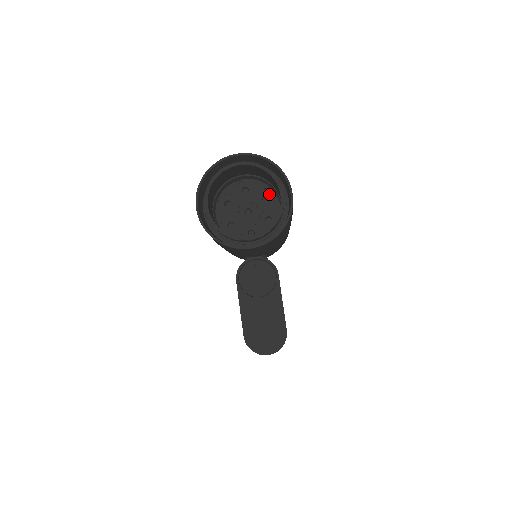
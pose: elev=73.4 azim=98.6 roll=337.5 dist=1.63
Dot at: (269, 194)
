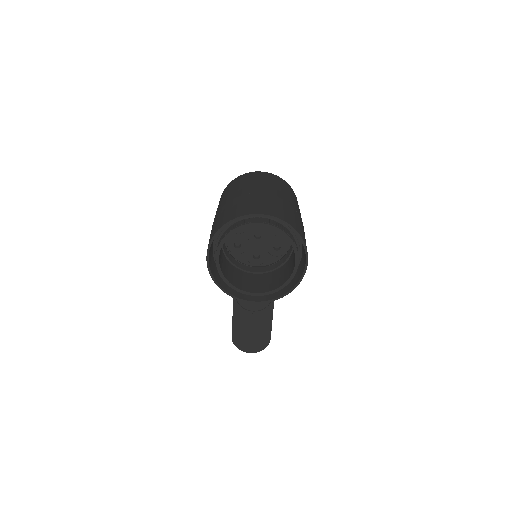
Dot at: occluded
